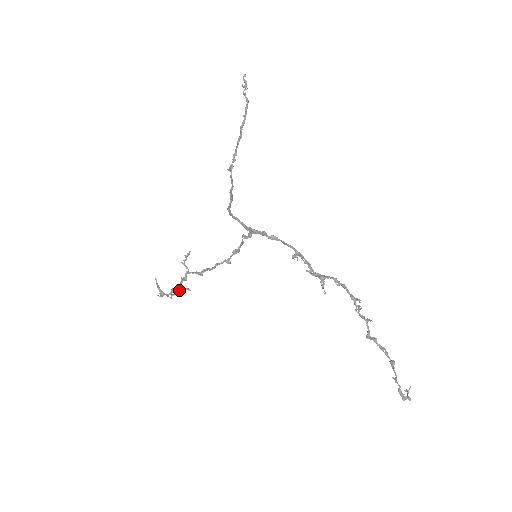
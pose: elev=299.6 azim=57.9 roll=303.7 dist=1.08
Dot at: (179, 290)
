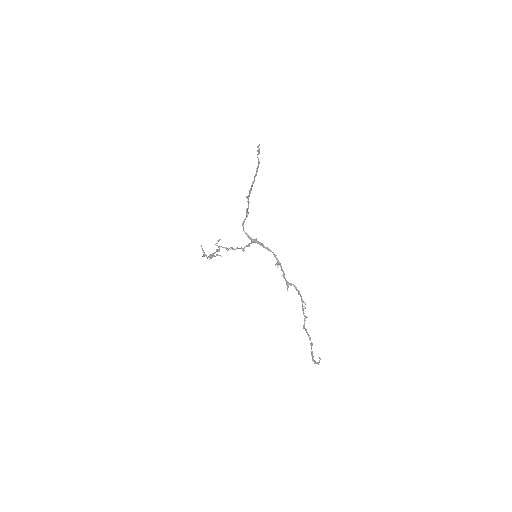
Dot at: occluded
